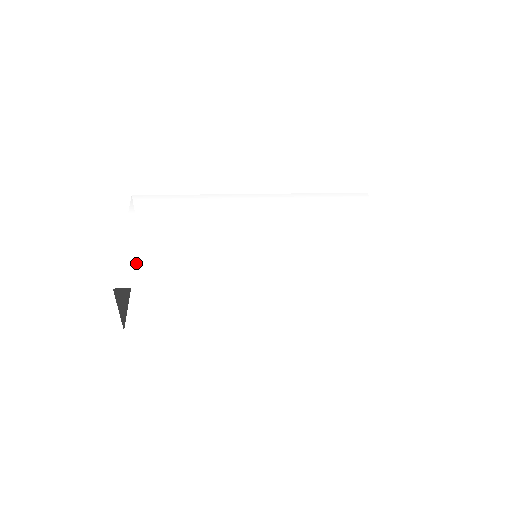
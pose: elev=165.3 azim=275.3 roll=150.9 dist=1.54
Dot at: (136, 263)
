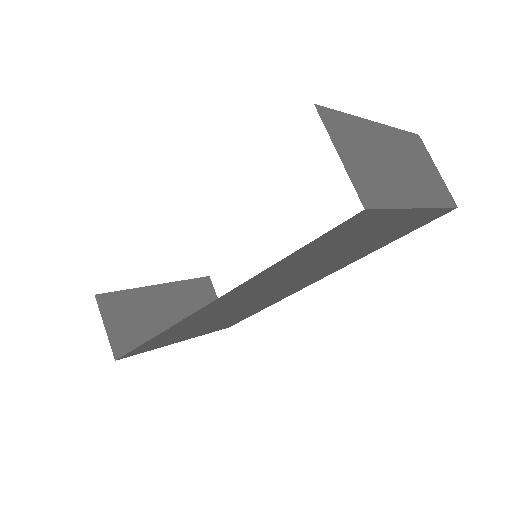
Dot at: occluded
